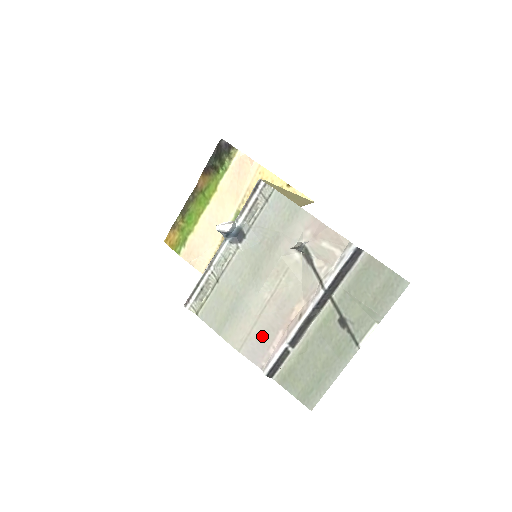
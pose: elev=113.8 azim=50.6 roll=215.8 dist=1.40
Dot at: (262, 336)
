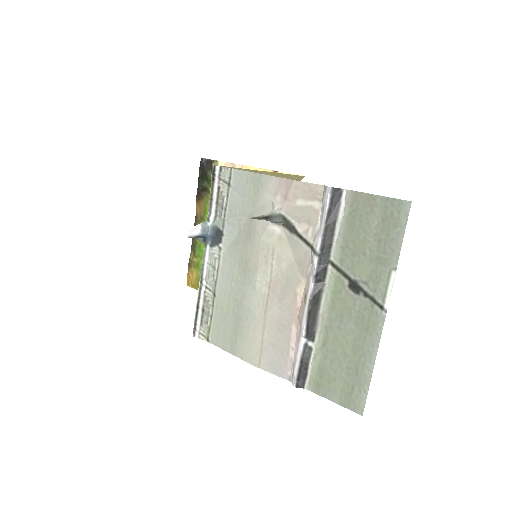
Dot at: (276, 340)
